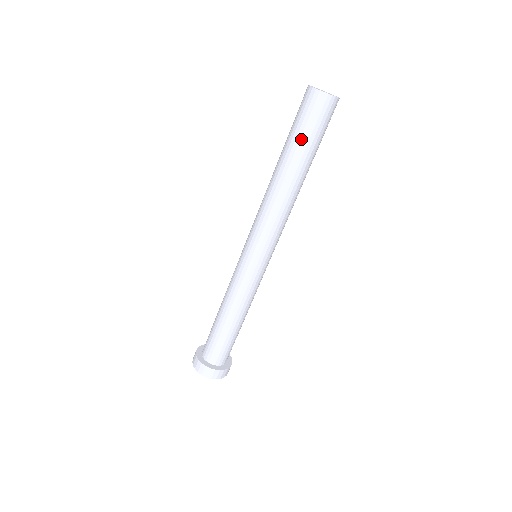
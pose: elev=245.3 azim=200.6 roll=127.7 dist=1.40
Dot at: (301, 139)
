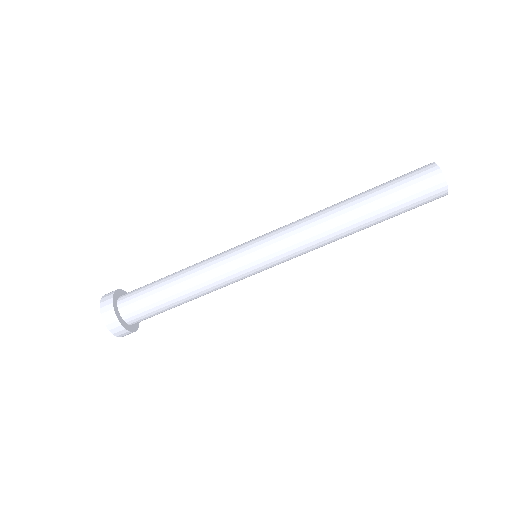
Dot at: (386, 185)
